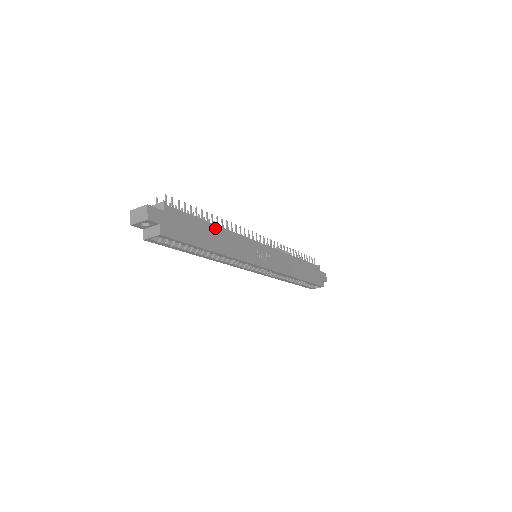
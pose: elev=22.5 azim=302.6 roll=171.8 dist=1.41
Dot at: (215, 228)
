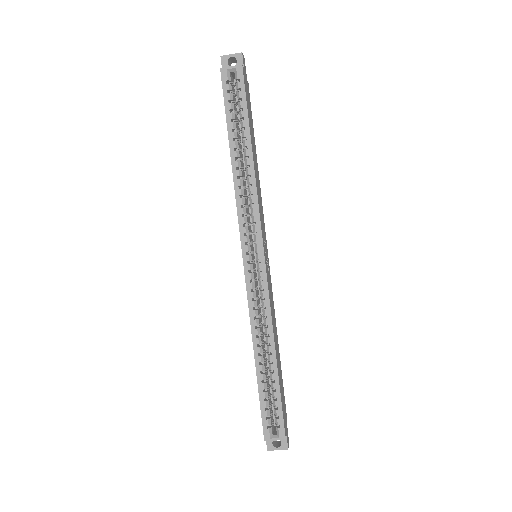
Dot at: (256, 158)
